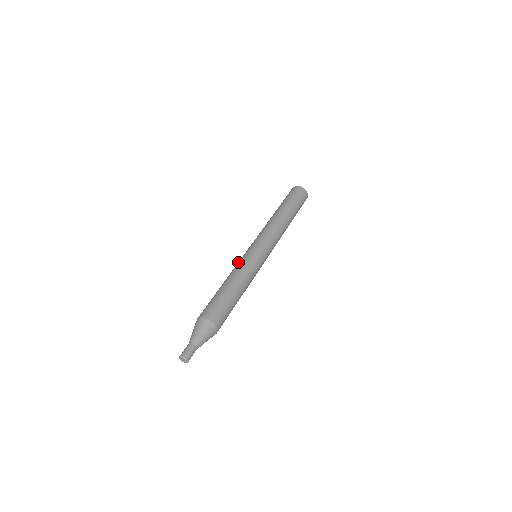
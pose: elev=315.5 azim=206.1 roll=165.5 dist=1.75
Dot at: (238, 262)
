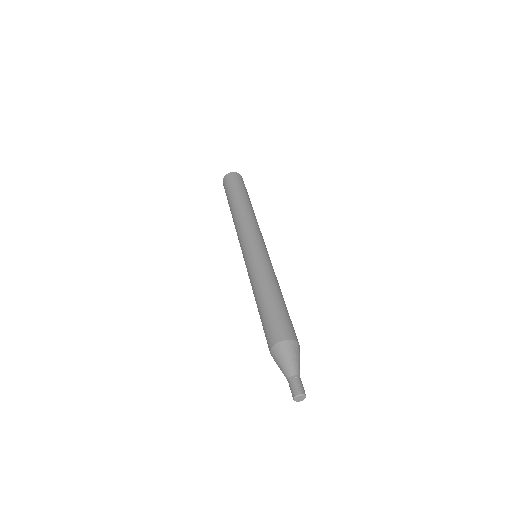
Dot at: occluded
